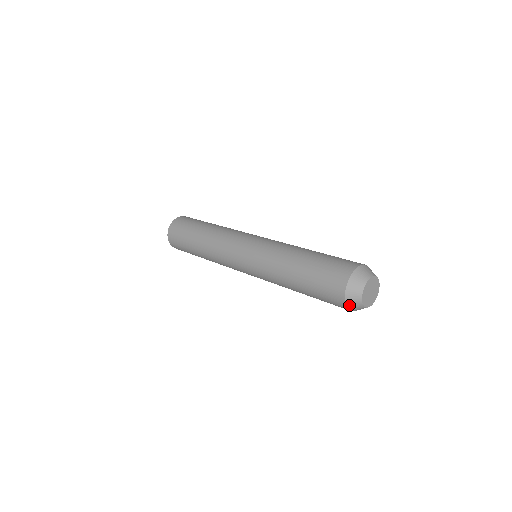
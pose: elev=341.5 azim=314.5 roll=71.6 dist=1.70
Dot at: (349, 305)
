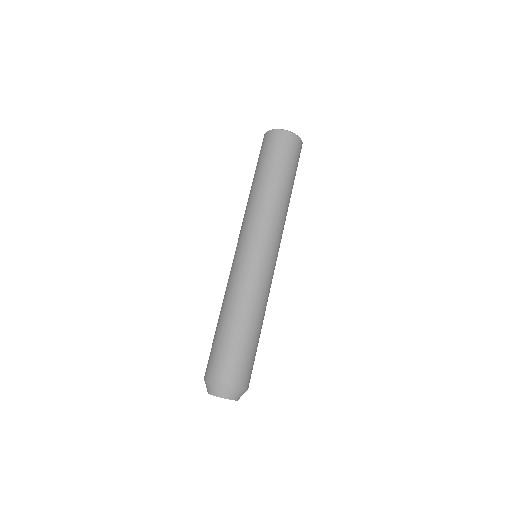
Dot at: occluded
